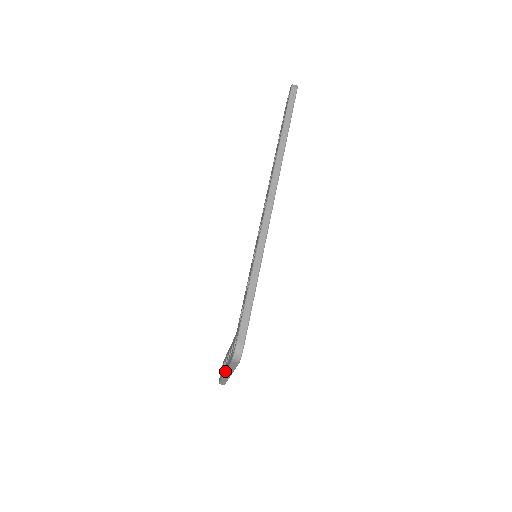
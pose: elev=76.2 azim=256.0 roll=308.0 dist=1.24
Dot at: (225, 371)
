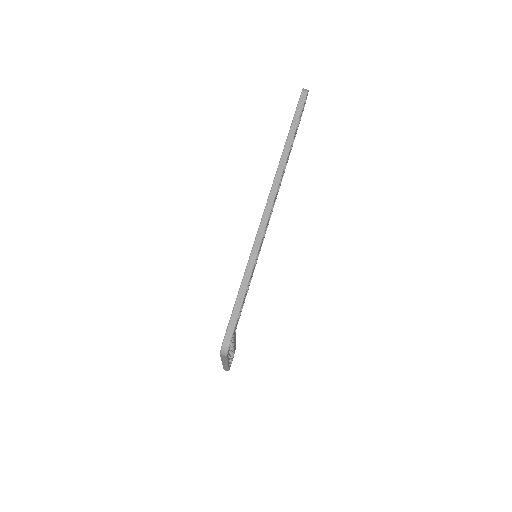
Dot at: occluded
